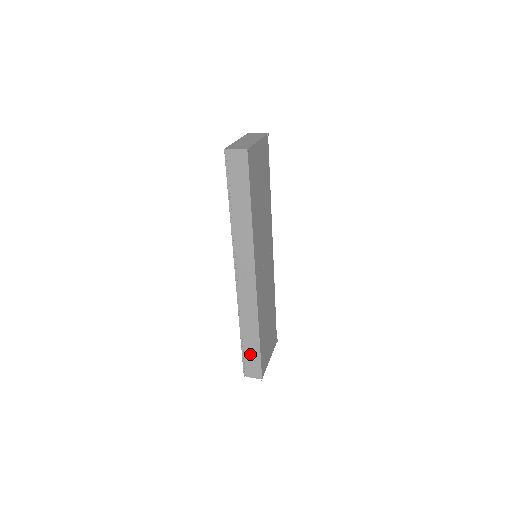
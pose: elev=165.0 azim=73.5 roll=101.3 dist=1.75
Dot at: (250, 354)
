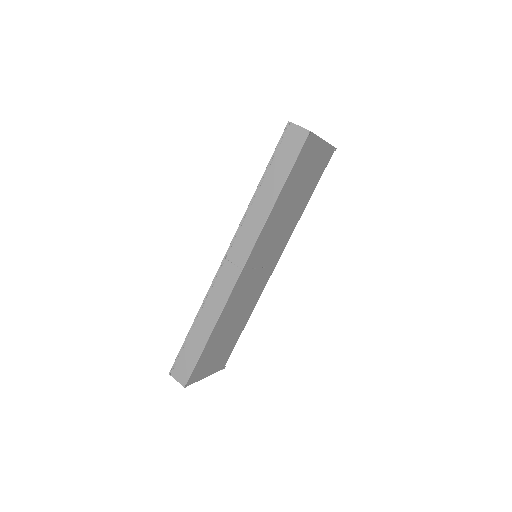
Dot at: (189, 351)
